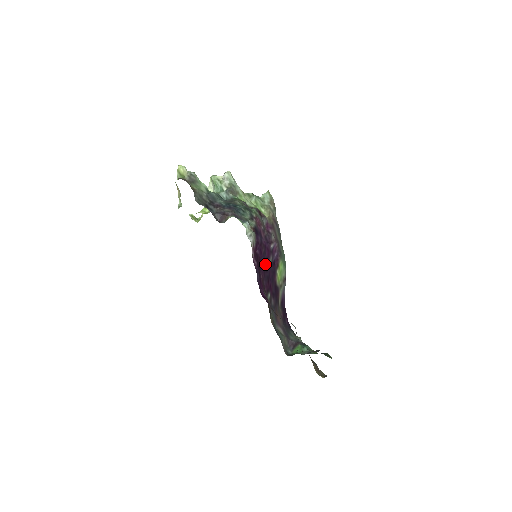
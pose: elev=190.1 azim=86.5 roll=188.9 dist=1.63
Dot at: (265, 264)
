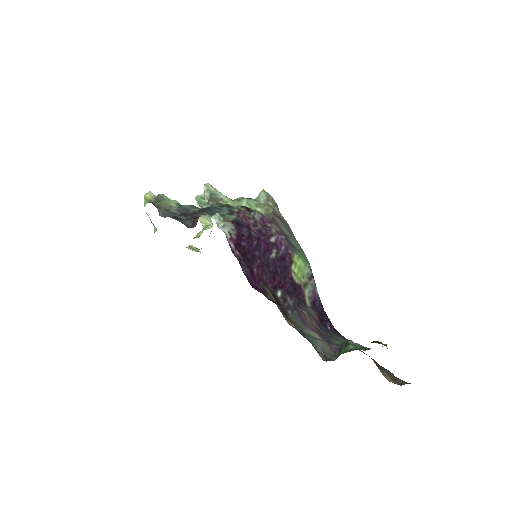
Dot at: (263, 258)
